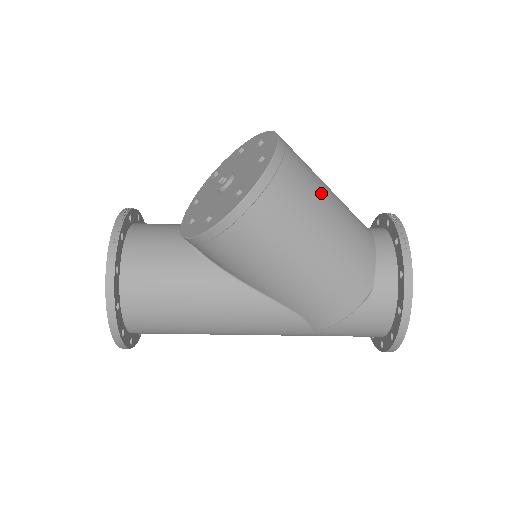
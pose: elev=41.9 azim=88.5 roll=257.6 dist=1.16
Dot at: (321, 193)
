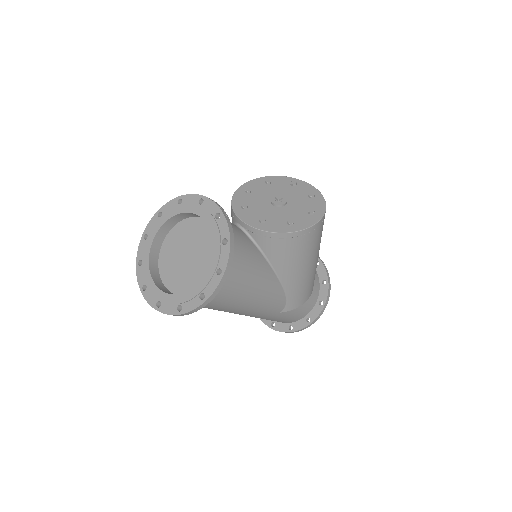
Dot at: occluded
